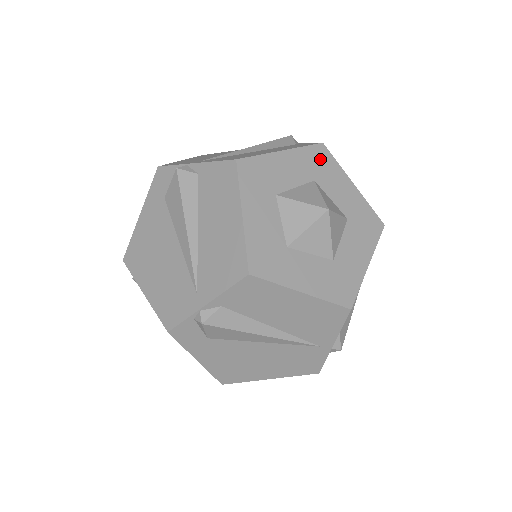
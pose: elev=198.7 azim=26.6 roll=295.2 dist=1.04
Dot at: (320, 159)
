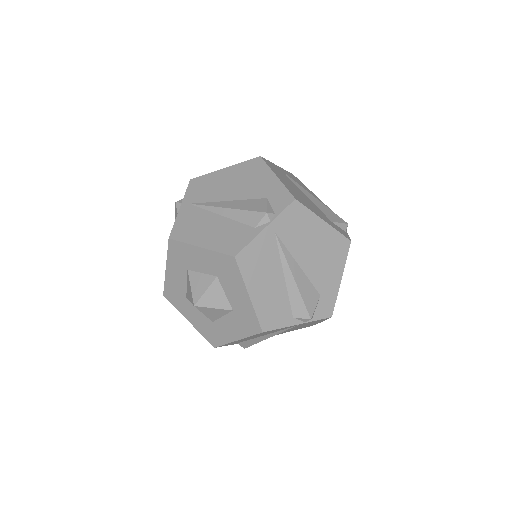
Dot at: (227, 266)
